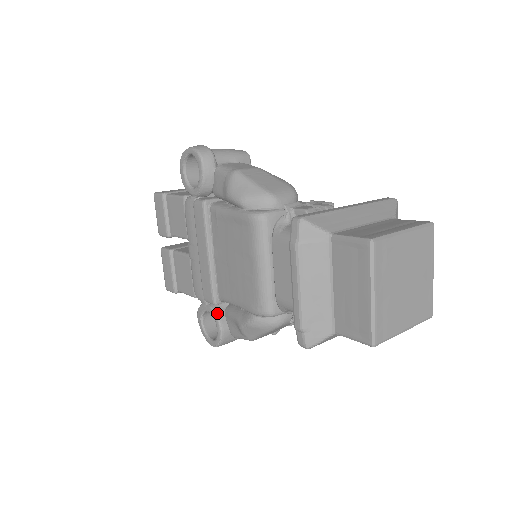
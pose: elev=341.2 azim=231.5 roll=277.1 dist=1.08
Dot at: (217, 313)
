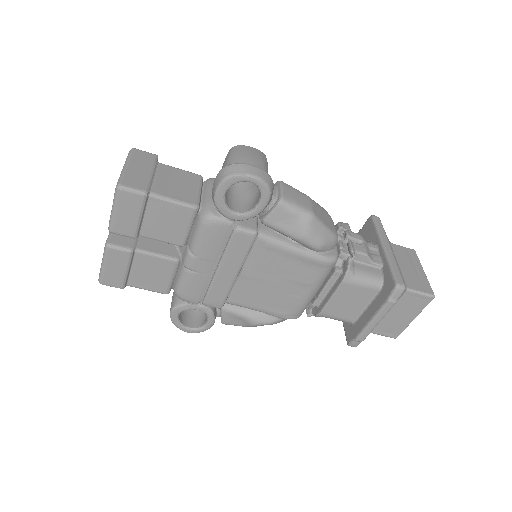
Dot at: (213, 311)
